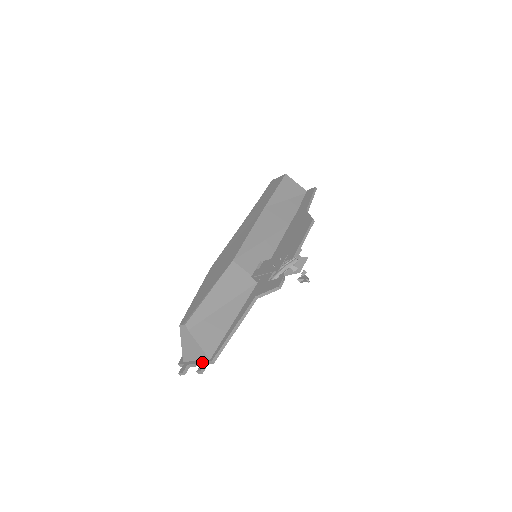
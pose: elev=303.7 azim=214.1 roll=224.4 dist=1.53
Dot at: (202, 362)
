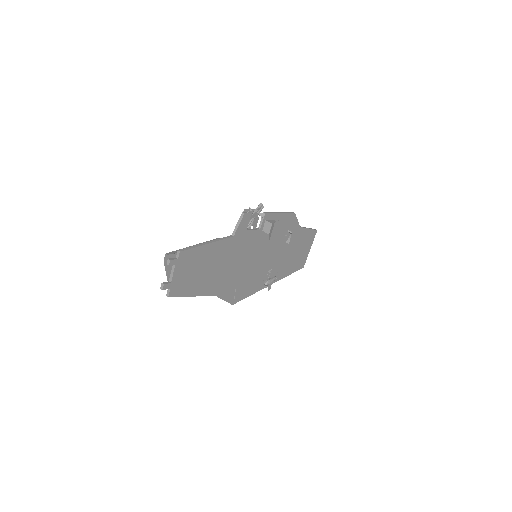
Dot at: (174, 262)
